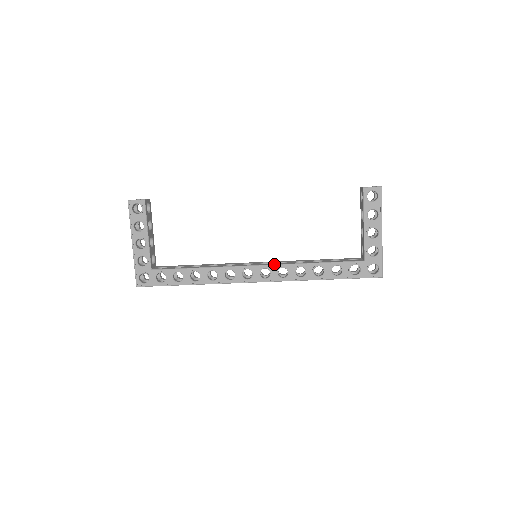
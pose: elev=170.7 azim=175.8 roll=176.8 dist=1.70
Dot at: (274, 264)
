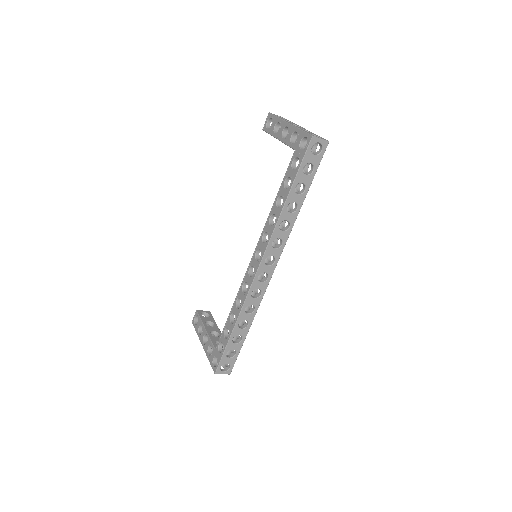
Dot at: (258, 241)
